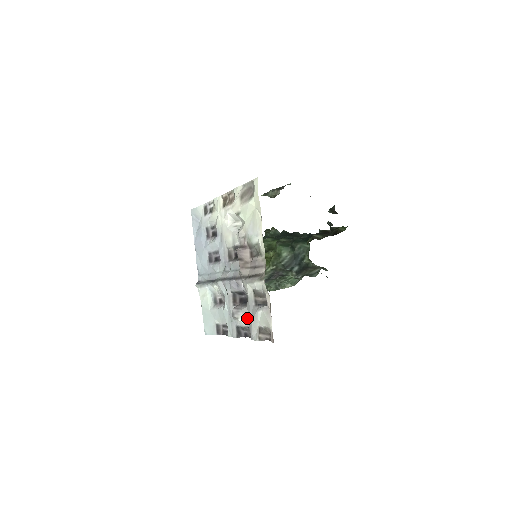
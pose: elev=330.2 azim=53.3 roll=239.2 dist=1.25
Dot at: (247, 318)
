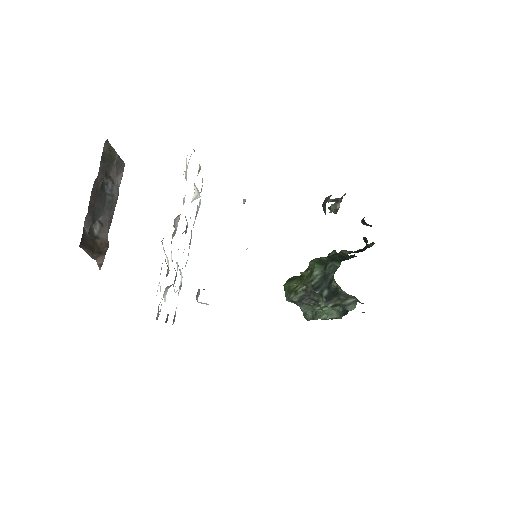
Dot at: occluded
